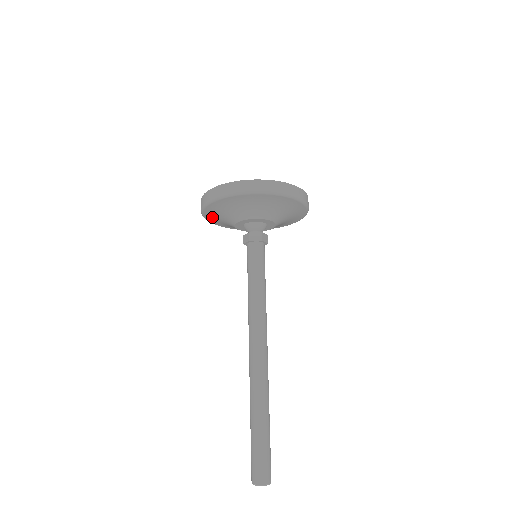
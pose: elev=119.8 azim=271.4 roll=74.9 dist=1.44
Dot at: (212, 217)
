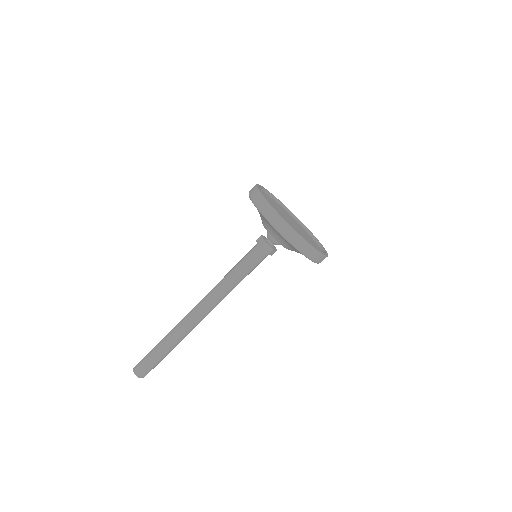
Dot at: occluded
